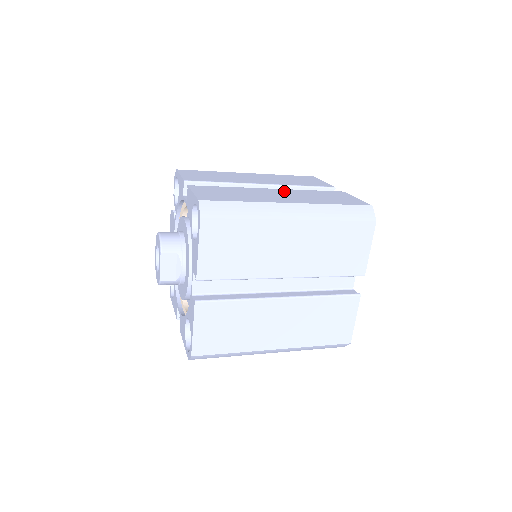
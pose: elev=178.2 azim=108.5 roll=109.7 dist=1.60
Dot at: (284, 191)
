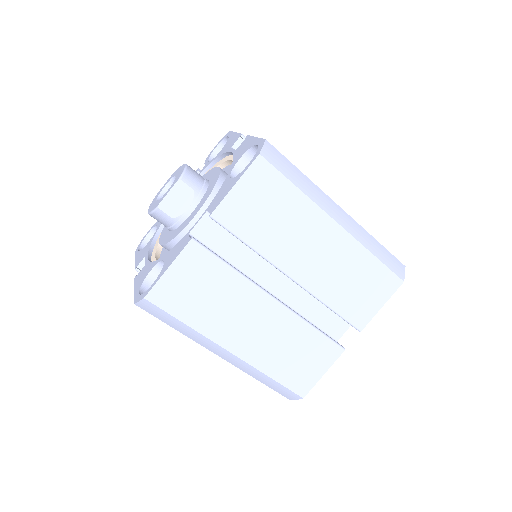
Dot at: occluded
